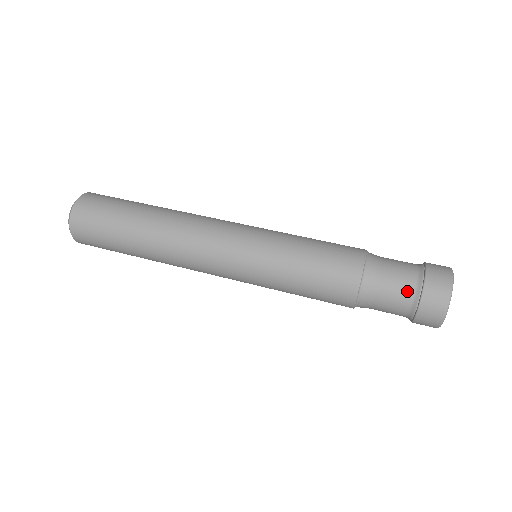
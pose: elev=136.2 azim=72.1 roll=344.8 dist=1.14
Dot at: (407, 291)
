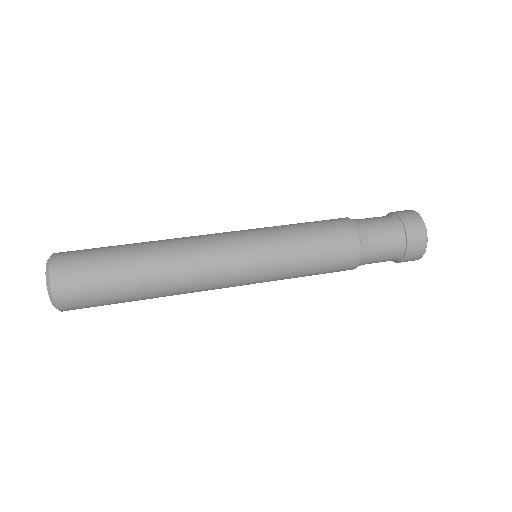
Dot at: (386, 218)
